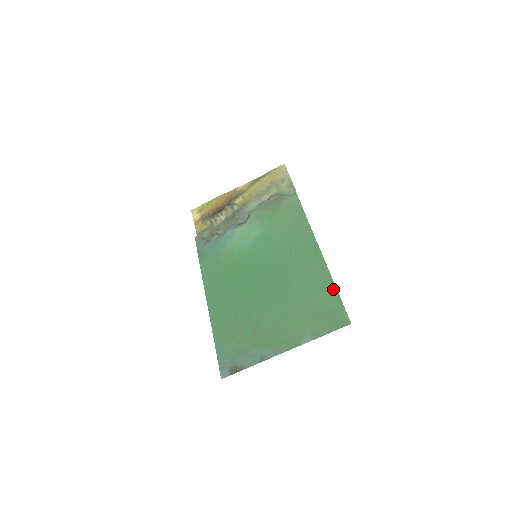
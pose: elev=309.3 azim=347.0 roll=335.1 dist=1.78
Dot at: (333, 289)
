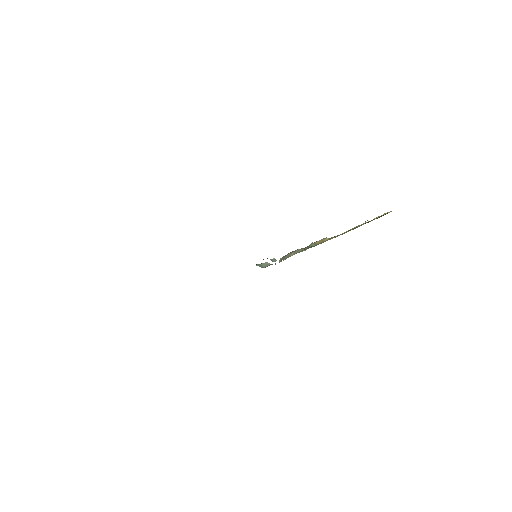
Dot at: occluded
